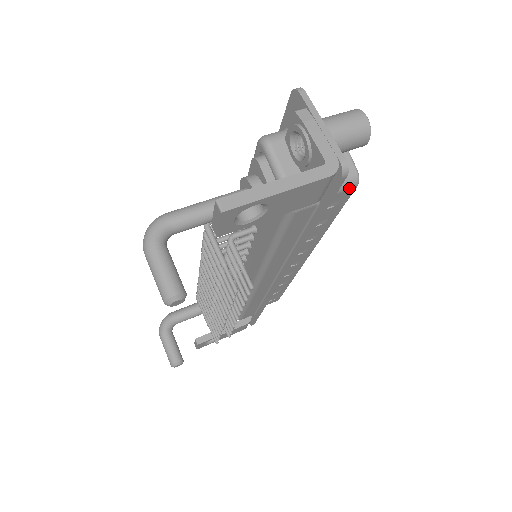
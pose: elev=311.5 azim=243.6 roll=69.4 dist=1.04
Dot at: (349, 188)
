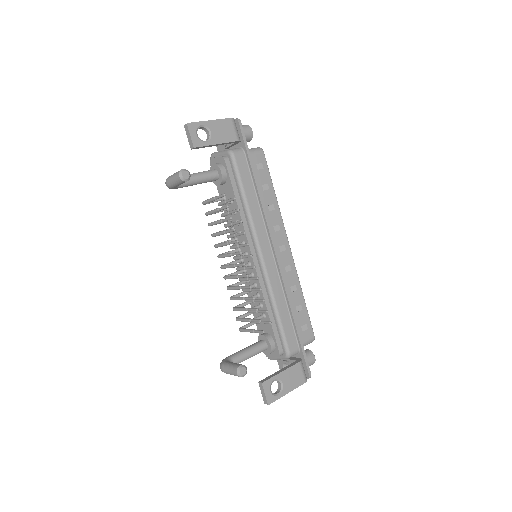
Dot at: (259, 152)
